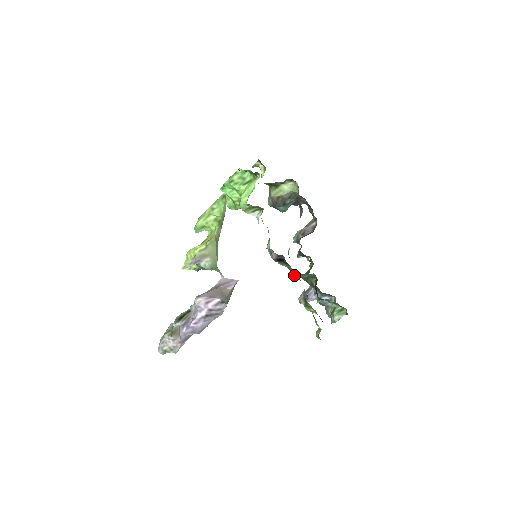
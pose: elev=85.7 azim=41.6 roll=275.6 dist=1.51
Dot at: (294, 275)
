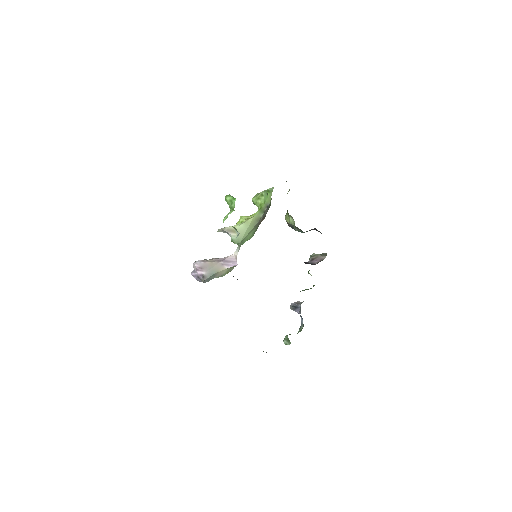
Dot at: occluded
